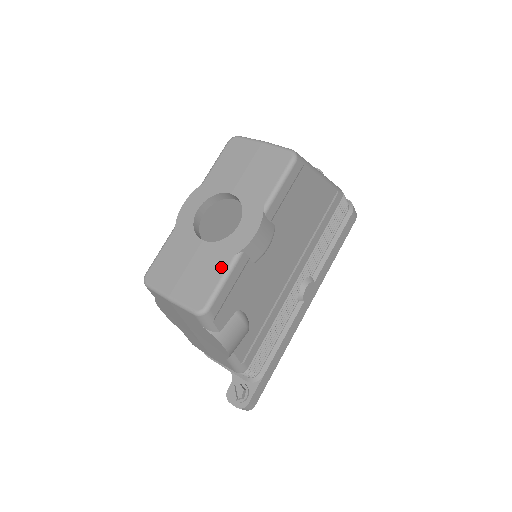
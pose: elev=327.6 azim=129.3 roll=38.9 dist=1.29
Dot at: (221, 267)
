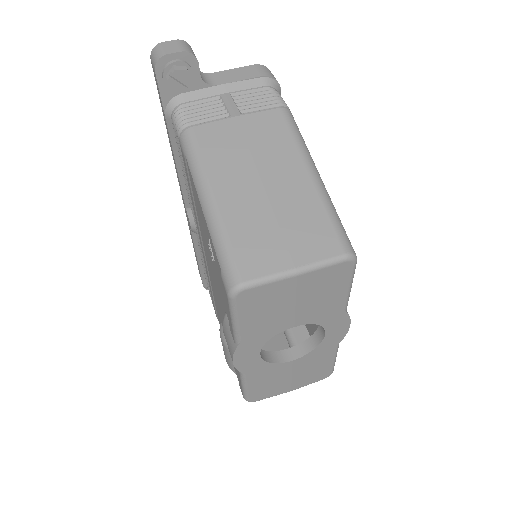
Dot at: (329, 357)
